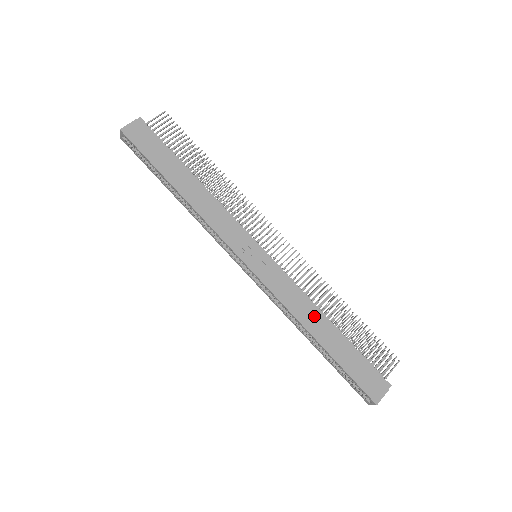
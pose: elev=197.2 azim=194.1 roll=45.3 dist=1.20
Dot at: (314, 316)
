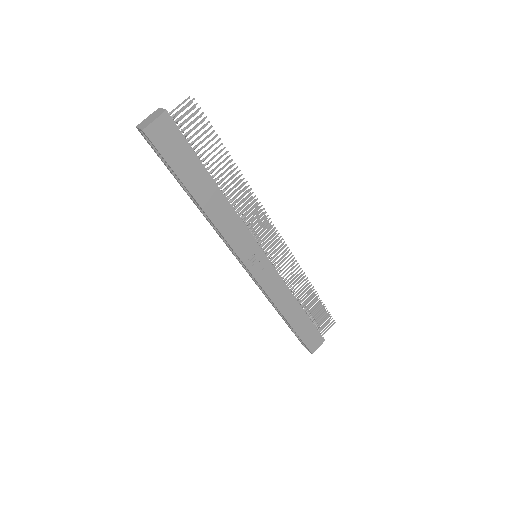
Dot at: (290, 303)
